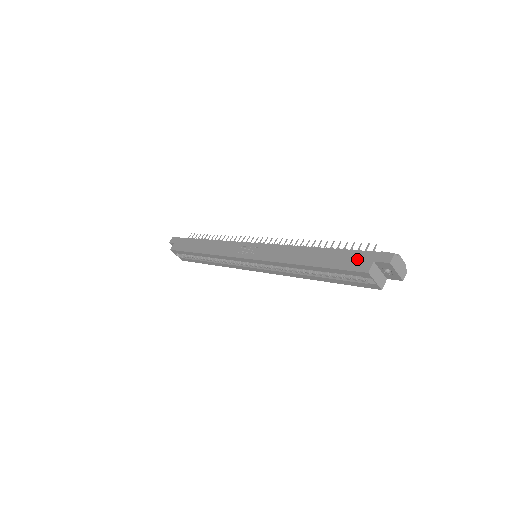
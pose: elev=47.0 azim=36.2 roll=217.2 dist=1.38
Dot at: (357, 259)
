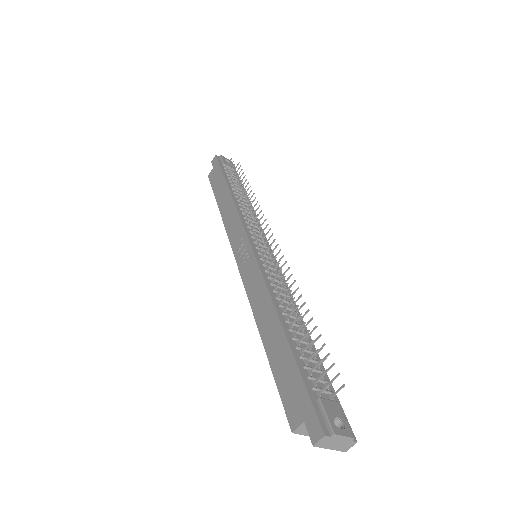
Dot at: (295, 395)
